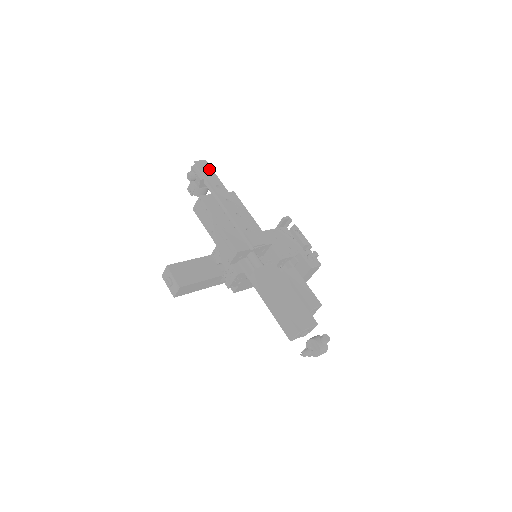
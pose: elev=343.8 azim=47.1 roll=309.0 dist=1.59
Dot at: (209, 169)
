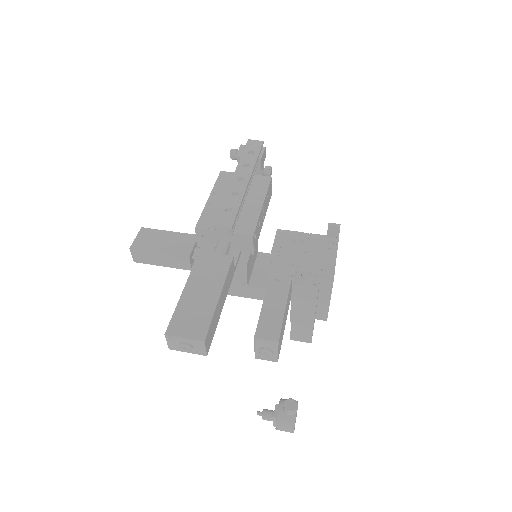
Dot at: (257, 149)
